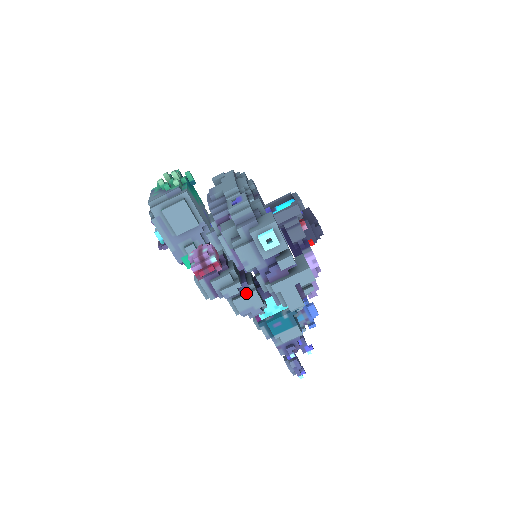
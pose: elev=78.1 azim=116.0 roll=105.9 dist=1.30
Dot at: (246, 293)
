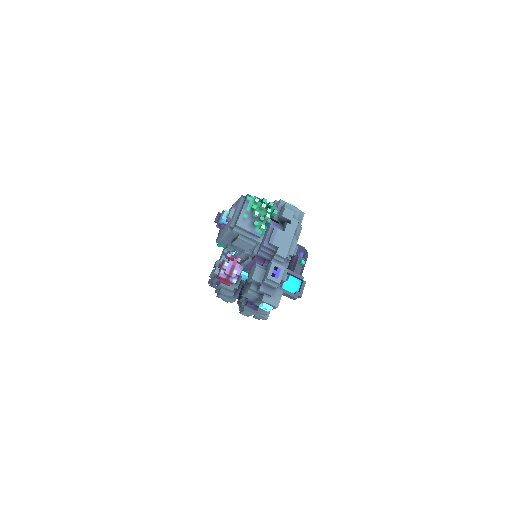
Dot at: (230, 297)
